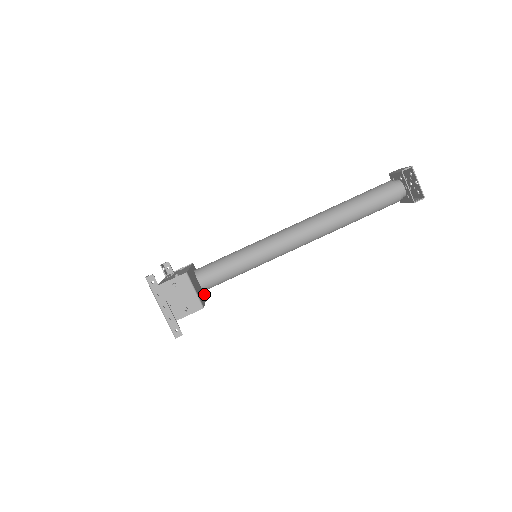
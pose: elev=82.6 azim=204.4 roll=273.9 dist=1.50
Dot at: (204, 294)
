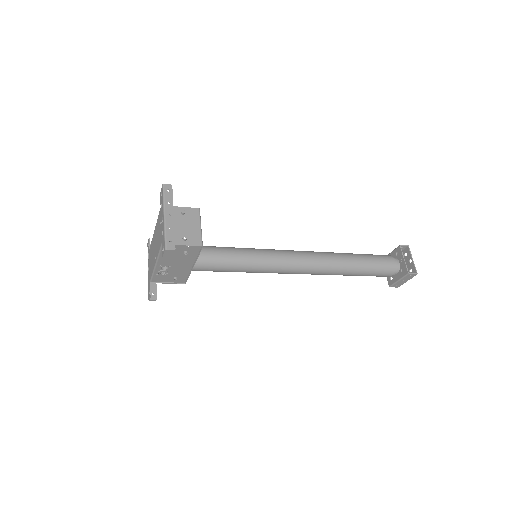
Dot at: occluded
